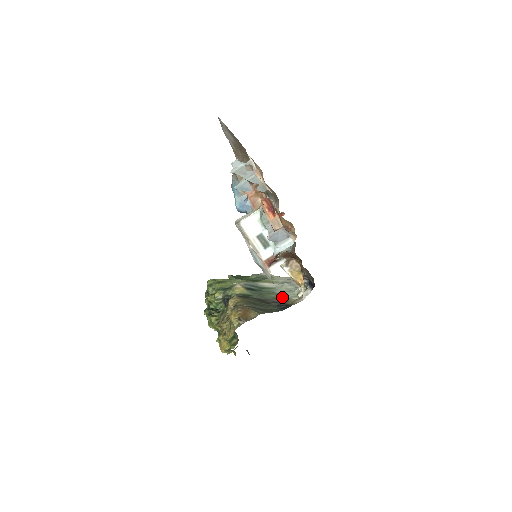
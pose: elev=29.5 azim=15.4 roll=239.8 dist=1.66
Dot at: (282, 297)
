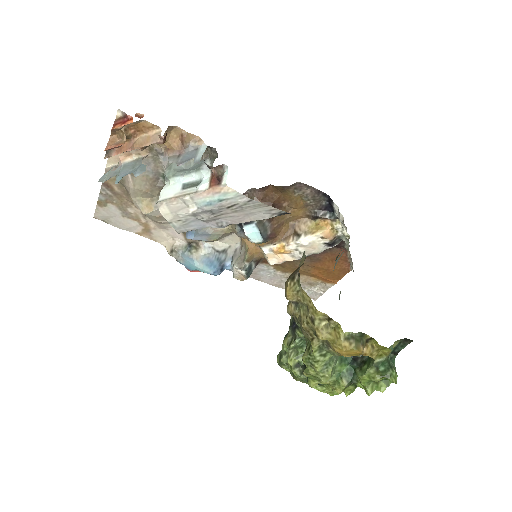
Dot at: (337, 256)
